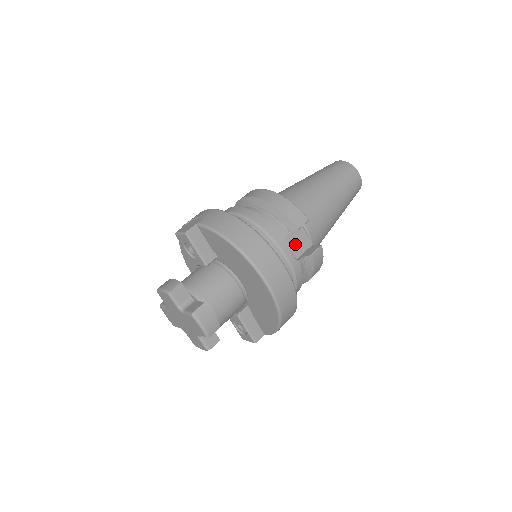
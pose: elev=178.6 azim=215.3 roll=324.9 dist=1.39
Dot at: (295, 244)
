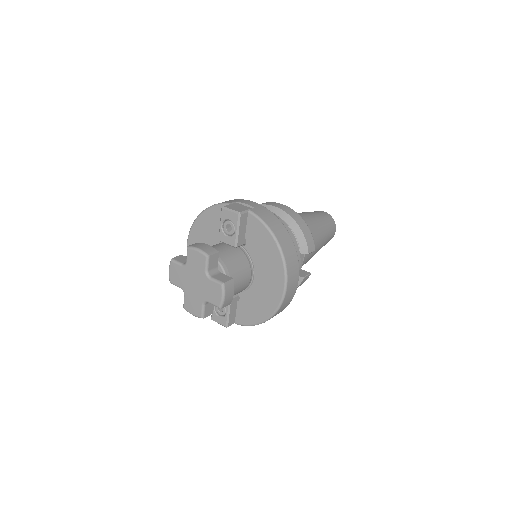
Dot at: occluded
